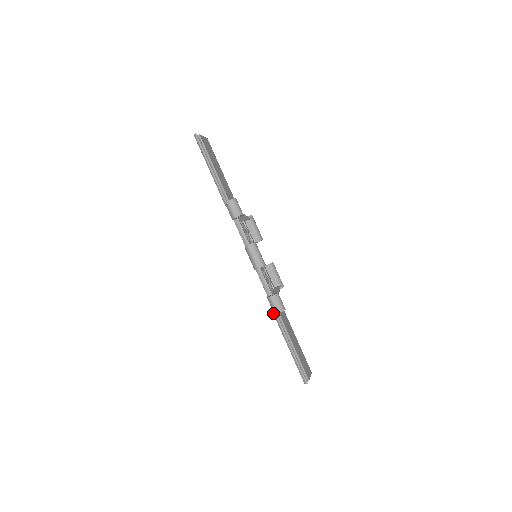
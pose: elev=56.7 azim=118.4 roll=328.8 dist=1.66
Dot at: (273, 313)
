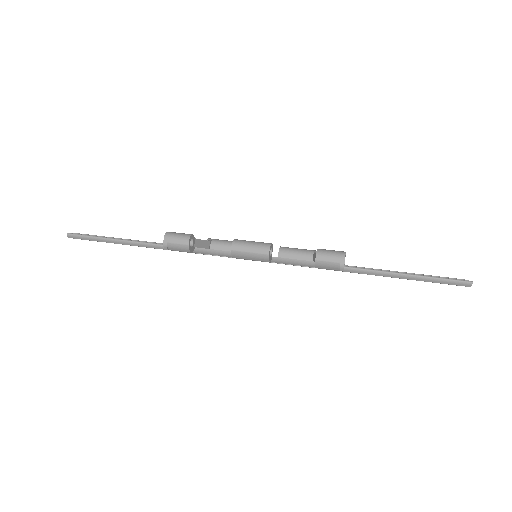
Dot at: occluded
